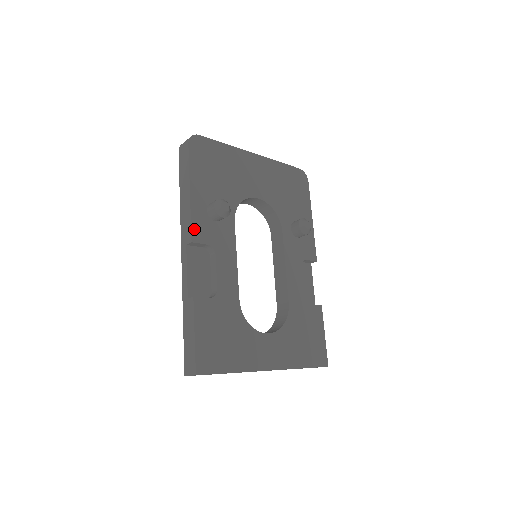
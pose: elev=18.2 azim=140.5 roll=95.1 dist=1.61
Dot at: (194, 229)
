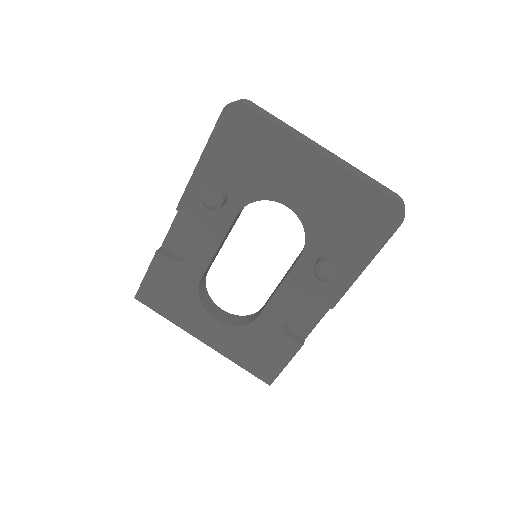
Dot at: (184, 200)
